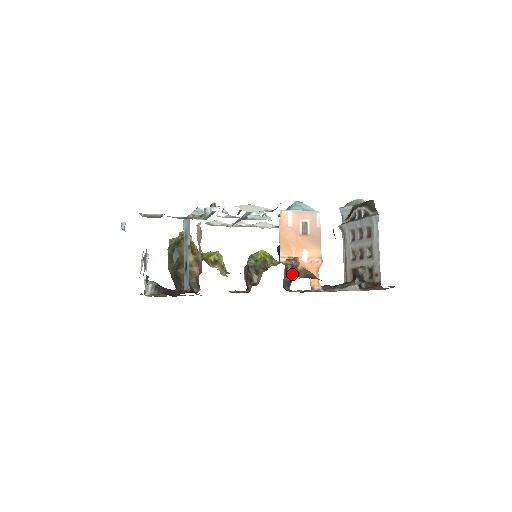
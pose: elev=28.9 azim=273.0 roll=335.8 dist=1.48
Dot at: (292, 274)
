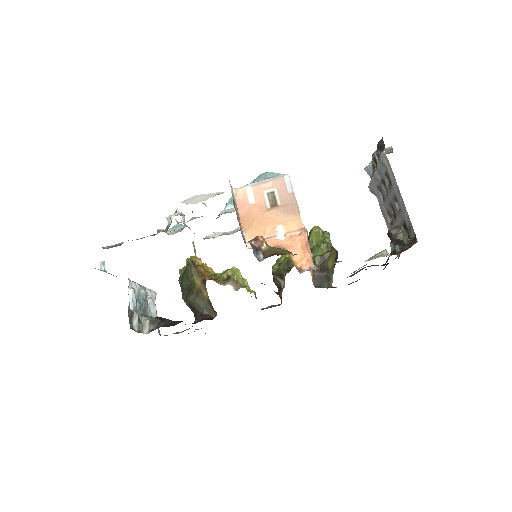
Dot at: (326, 267)
